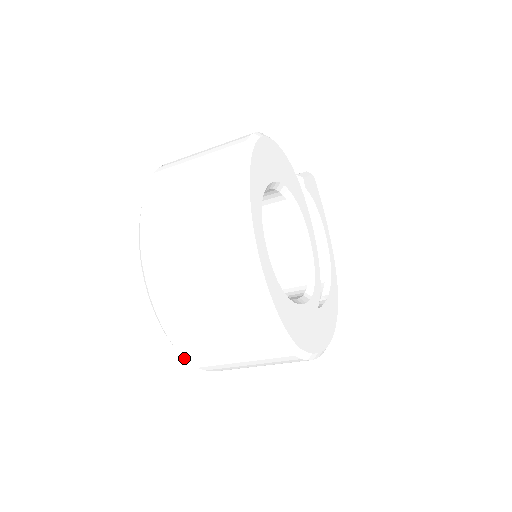
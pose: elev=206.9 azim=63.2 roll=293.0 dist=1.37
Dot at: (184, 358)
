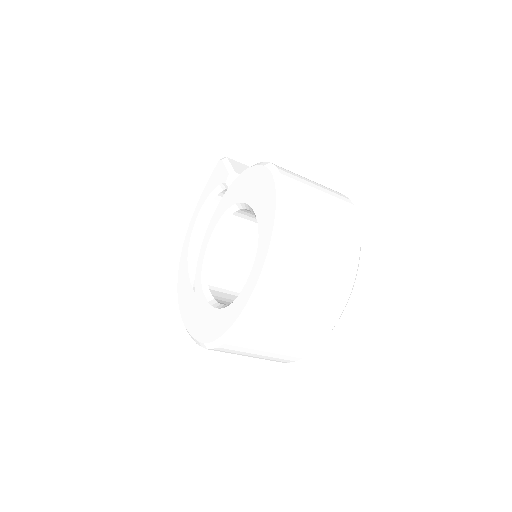
Dot at: (217, 347)
